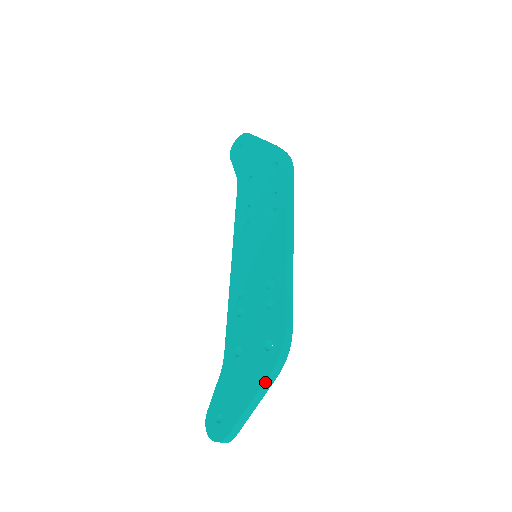
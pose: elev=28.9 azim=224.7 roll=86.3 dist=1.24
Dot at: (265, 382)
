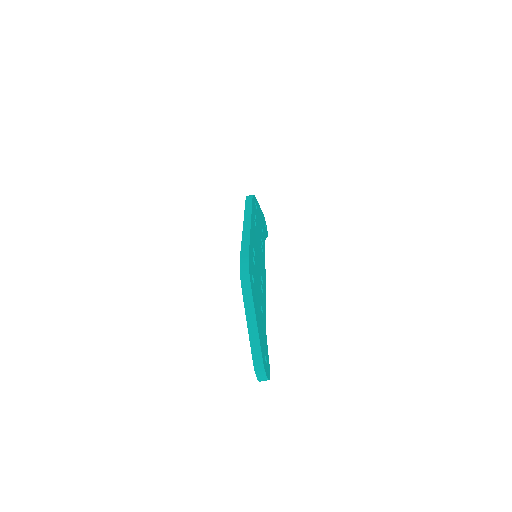
Dot at: (244, 300)
